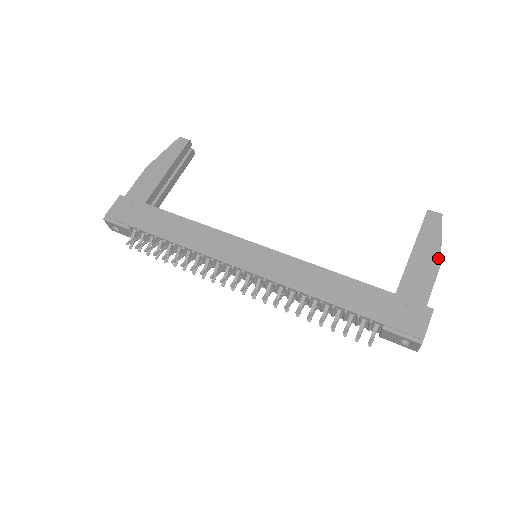
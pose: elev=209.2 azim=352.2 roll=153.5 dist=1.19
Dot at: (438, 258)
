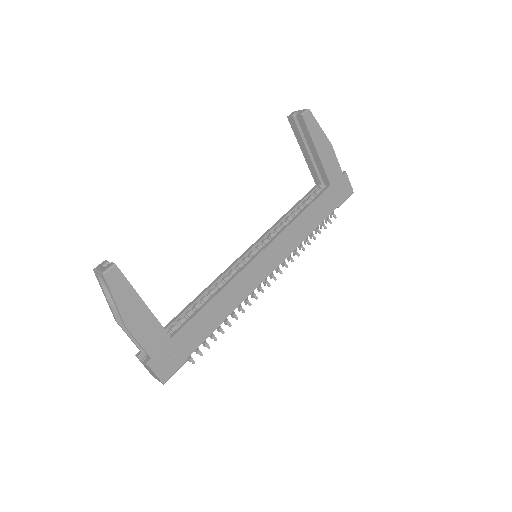
Dot at: (328, 142)
